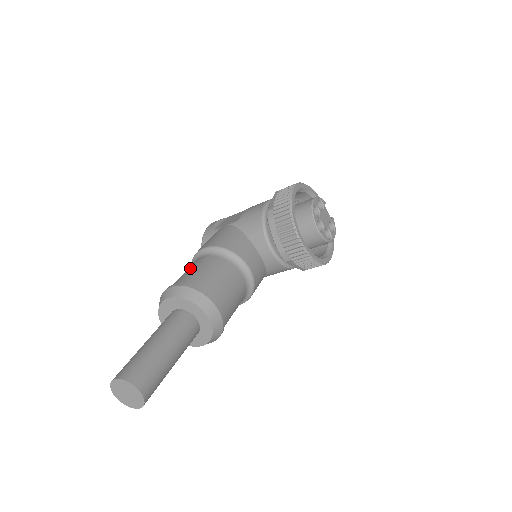
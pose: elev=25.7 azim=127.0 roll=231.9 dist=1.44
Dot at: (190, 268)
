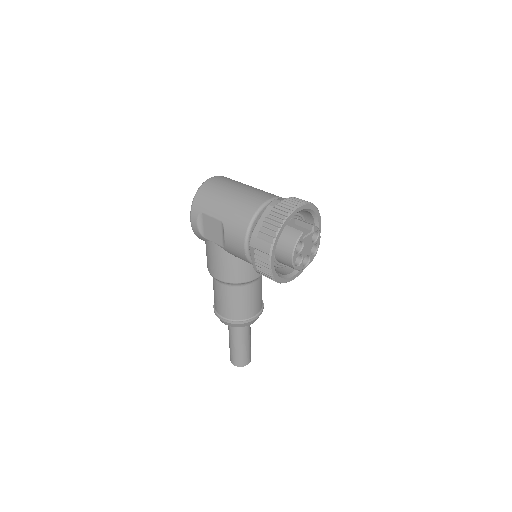
Dot at: (219, 297)
